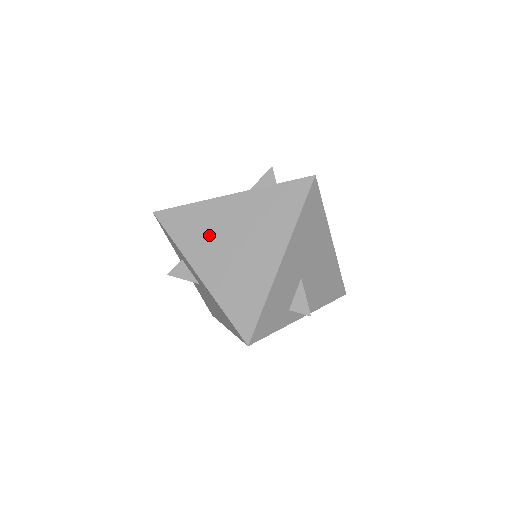
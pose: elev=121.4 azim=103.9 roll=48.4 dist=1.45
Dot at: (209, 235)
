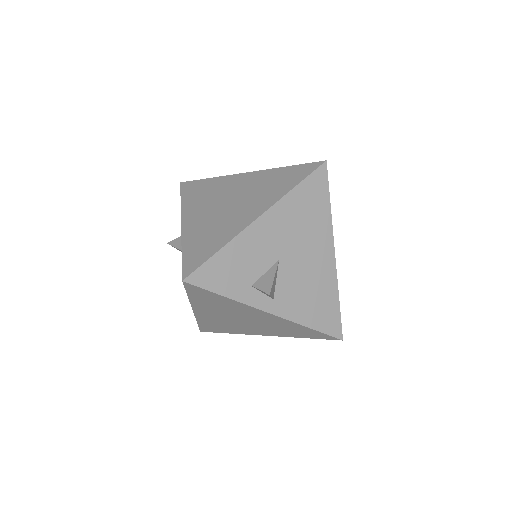
Dot at: (211, 198)
